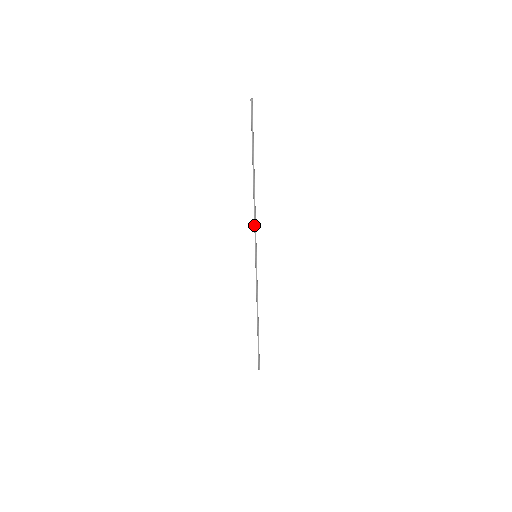
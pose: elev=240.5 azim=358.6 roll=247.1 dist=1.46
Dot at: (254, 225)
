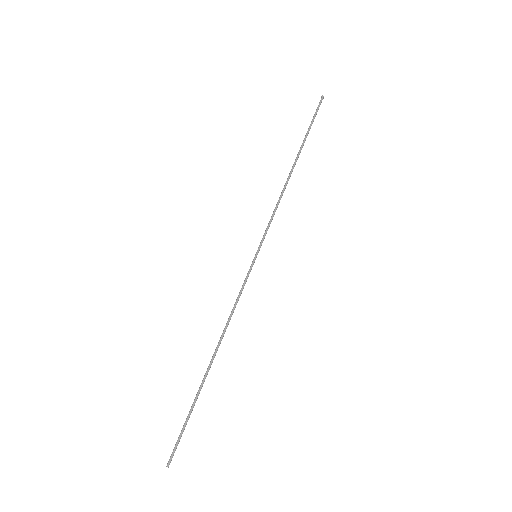
Dot at: (271, 216)
